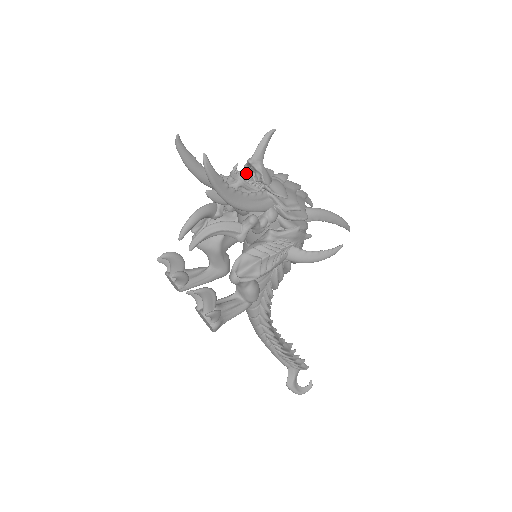
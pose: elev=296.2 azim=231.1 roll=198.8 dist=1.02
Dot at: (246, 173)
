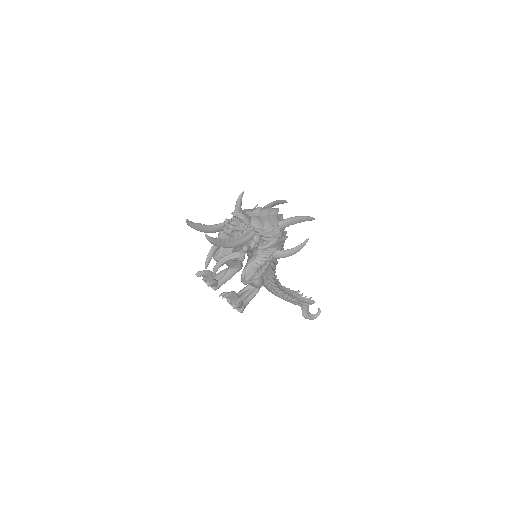
Dot at: (233, 224)
